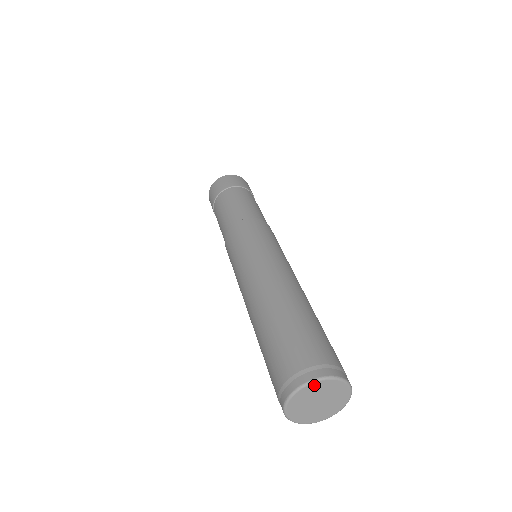
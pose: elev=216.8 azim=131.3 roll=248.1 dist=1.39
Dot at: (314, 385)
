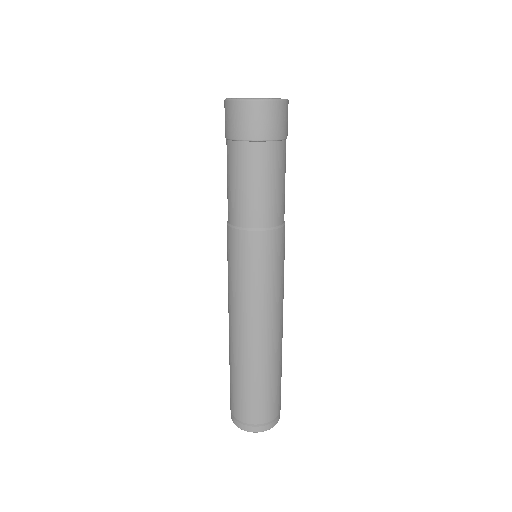
Dot at: occluded
